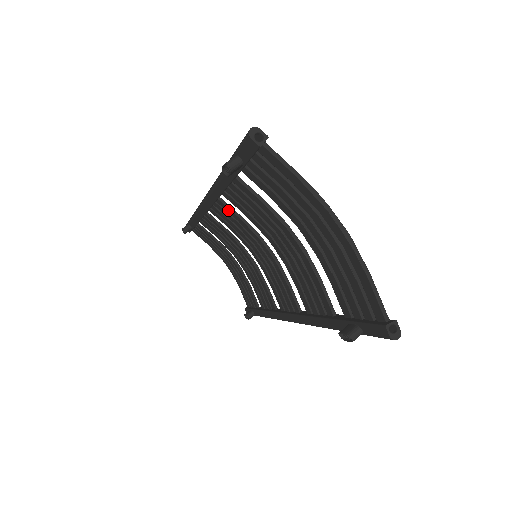
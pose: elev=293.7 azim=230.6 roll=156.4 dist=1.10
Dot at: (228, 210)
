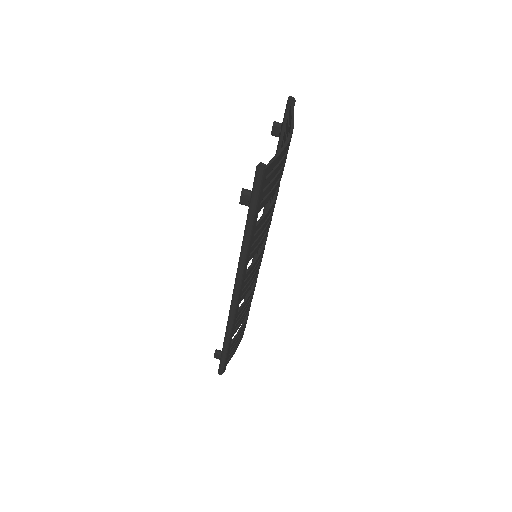
Dot at: occluded
